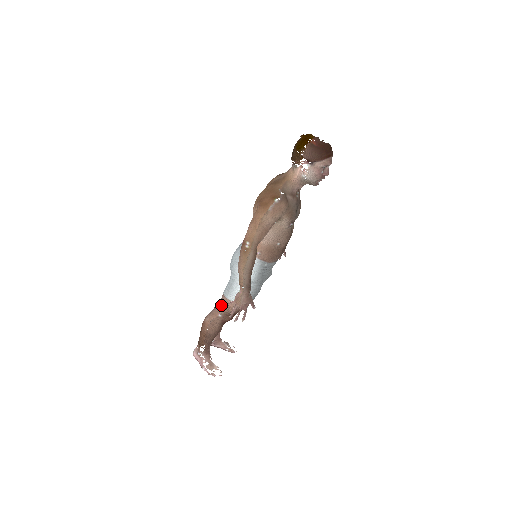
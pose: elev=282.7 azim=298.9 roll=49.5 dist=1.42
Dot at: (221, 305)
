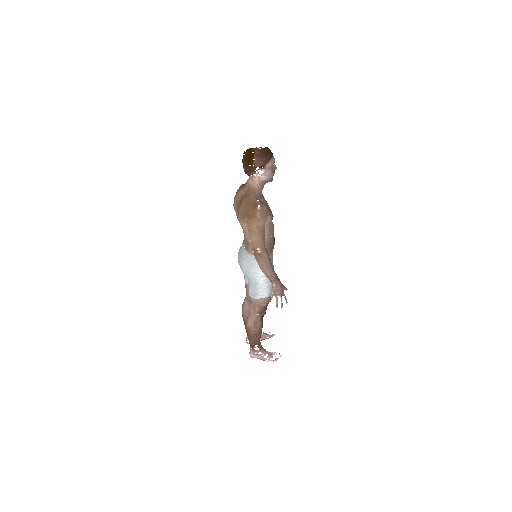
Dot at: (254, 307)
